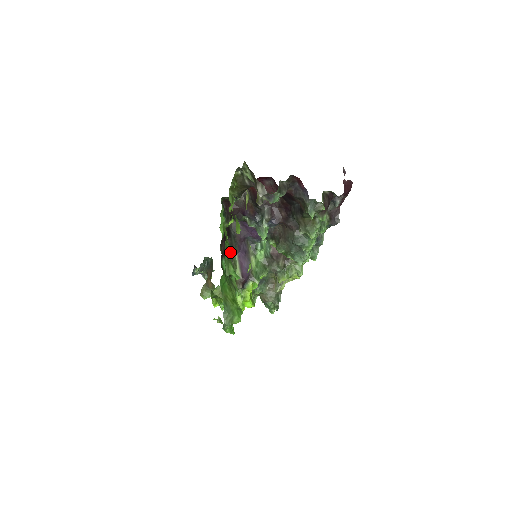
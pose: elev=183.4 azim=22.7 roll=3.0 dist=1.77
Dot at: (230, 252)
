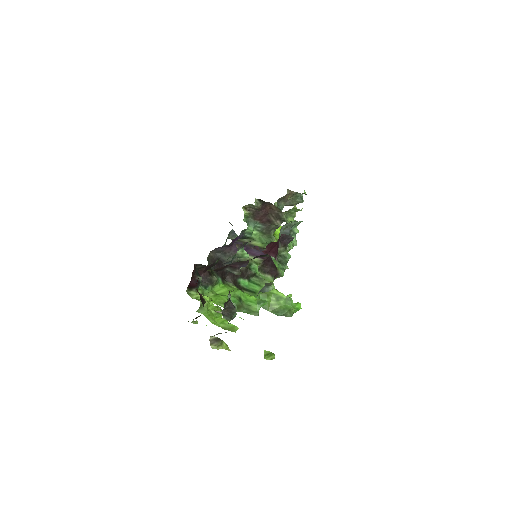
Dot at: (240, 296)
